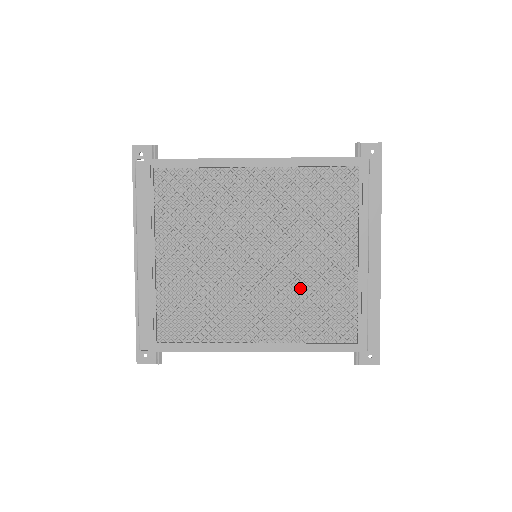
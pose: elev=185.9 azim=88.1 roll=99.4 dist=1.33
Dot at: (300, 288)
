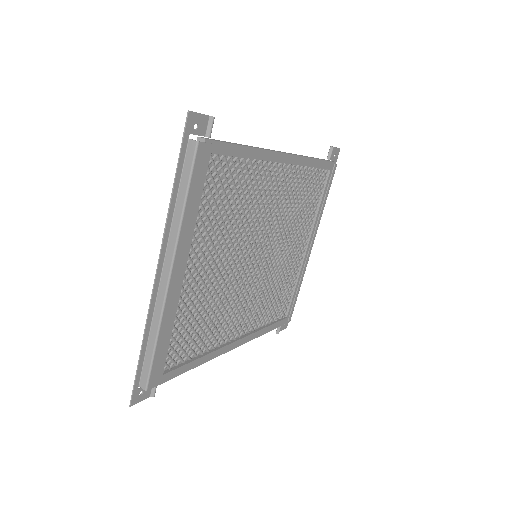
Dot at: (272, 281)
